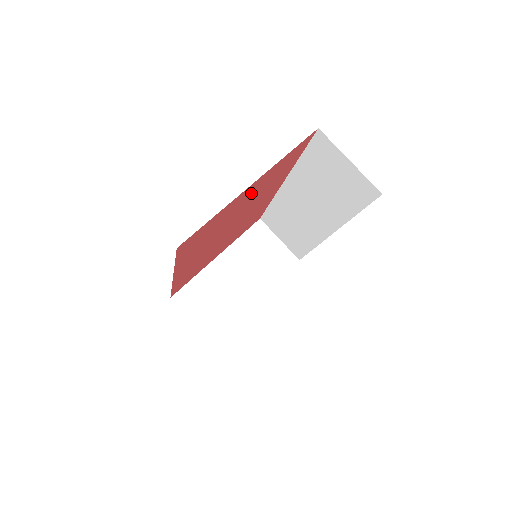
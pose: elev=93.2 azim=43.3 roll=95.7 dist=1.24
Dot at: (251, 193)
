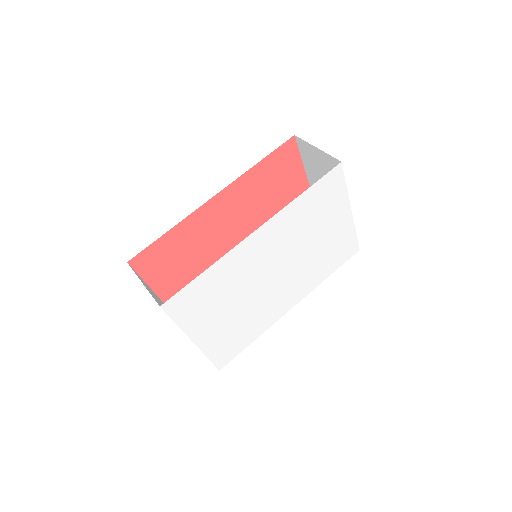
Dot at: occluded
